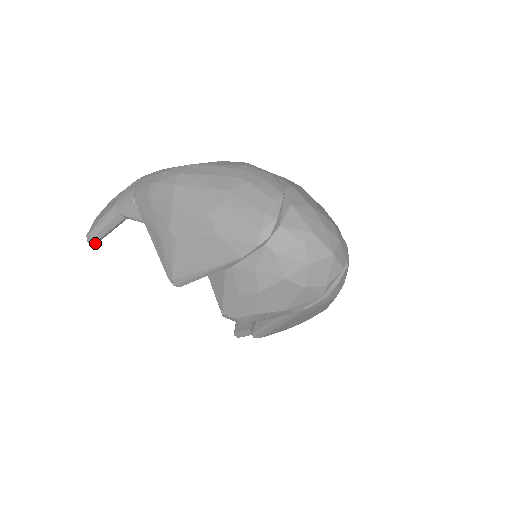
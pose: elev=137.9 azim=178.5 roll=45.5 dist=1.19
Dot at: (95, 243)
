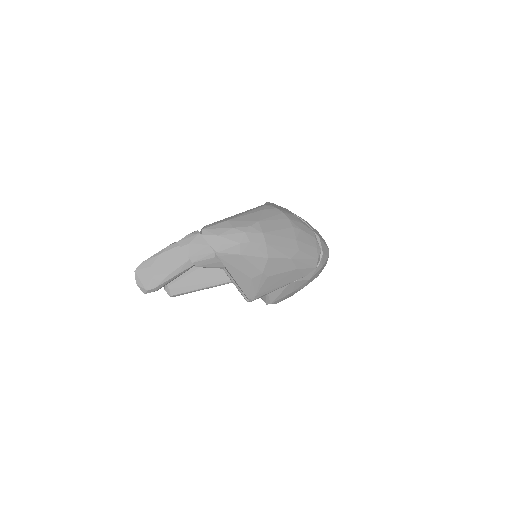
Dot at: occluded
